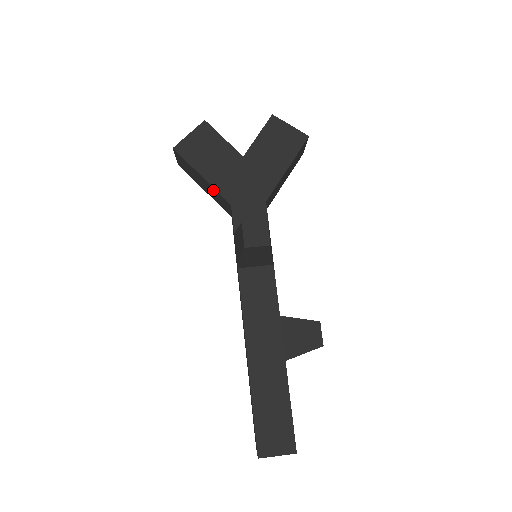
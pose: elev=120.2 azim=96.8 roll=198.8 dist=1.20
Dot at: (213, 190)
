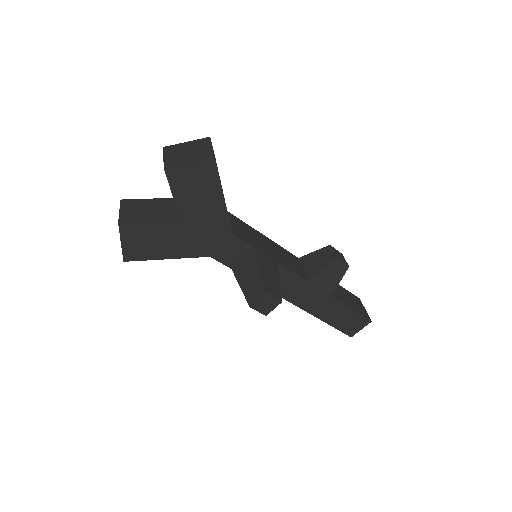
Dot at: occluded
